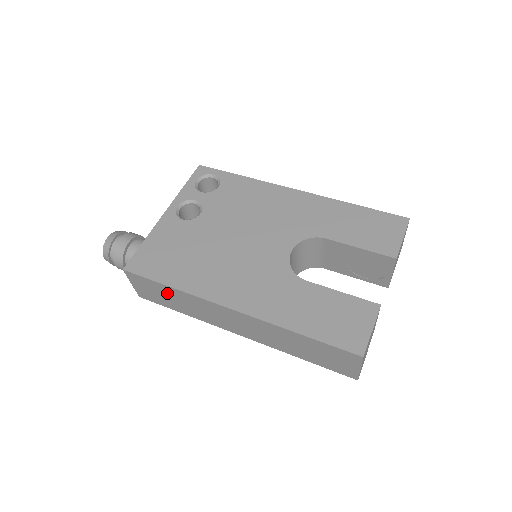
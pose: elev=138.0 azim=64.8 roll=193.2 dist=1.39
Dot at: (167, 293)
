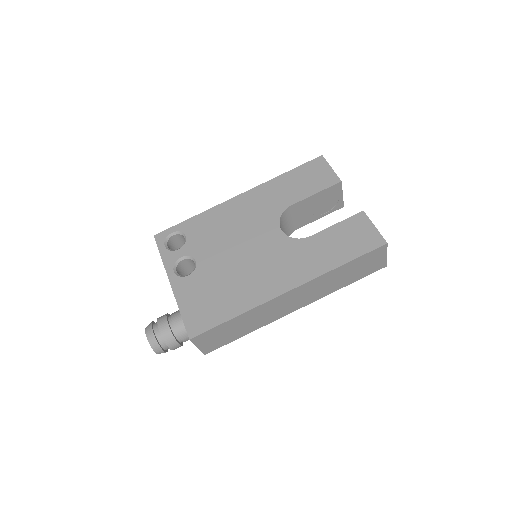
Dot at: (232, 326)
